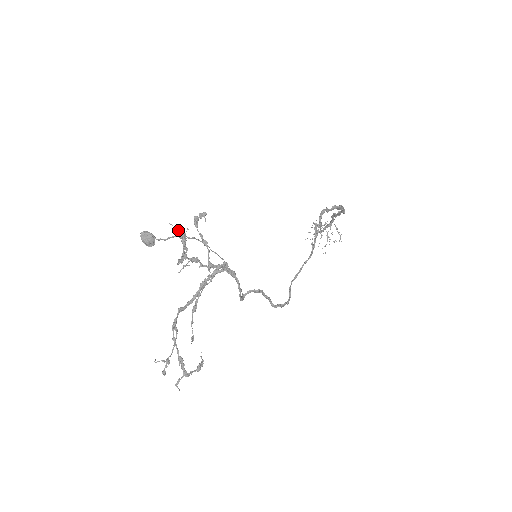
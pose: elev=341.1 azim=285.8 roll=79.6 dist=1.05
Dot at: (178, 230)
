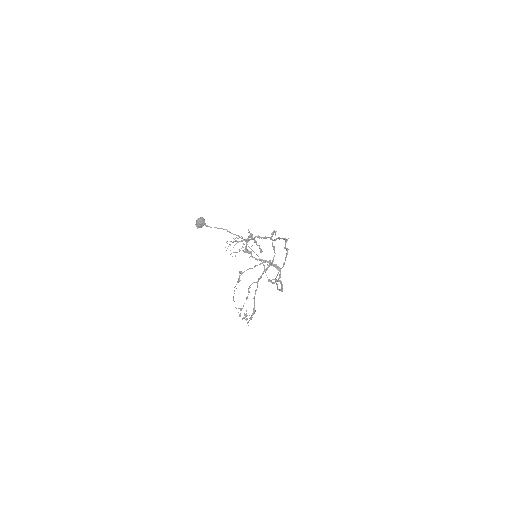
Dot at: occluded
